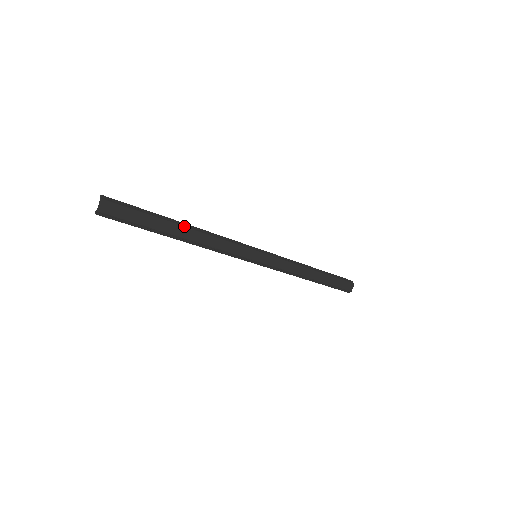
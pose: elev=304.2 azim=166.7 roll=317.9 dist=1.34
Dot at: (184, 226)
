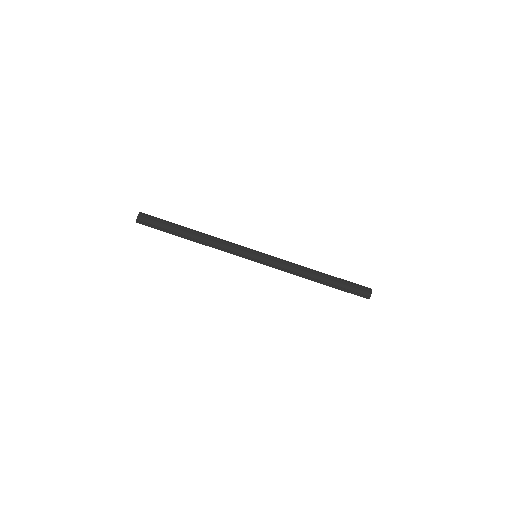
Dot at: (194, 231)
